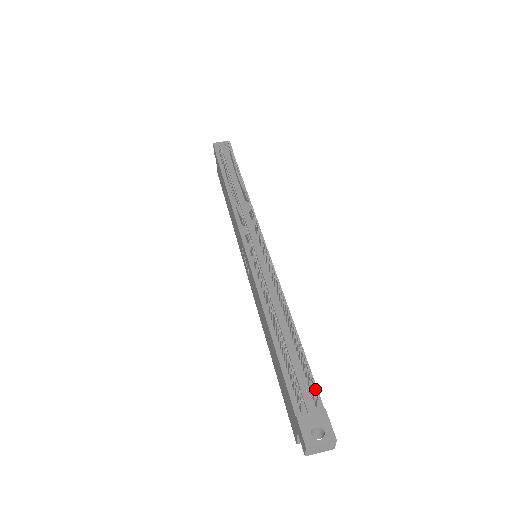
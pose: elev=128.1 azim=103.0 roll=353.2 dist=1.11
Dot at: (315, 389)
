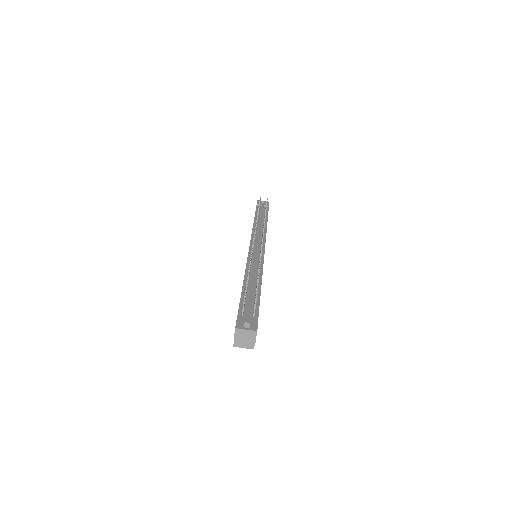
Dot at: (255, 301)
